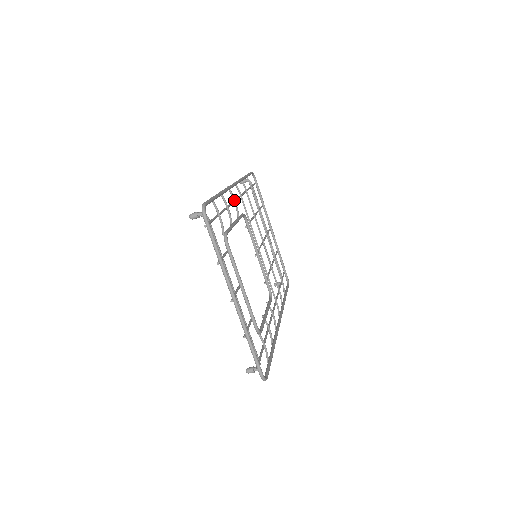
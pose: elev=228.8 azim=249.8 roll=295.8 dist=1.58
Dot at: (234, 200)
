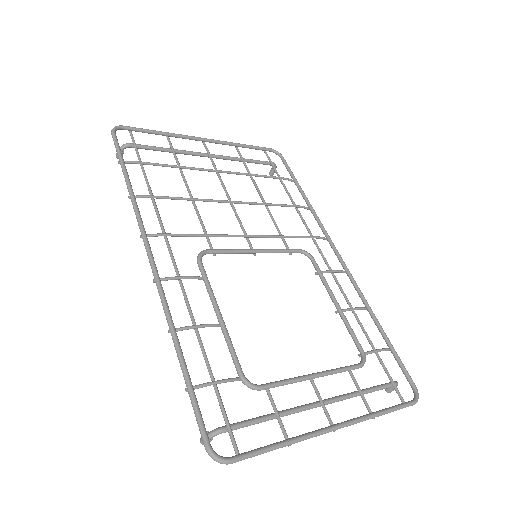
Dot at: (178, 279)
